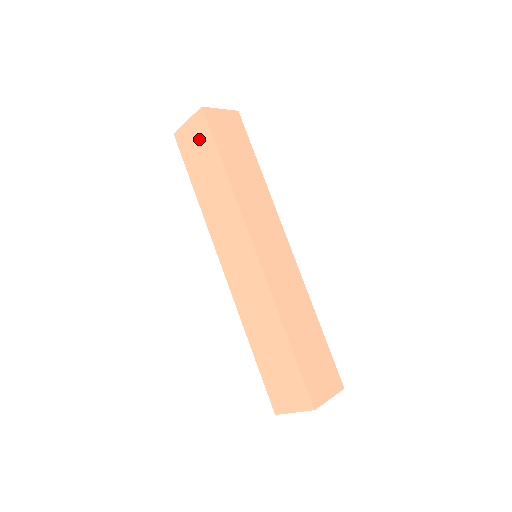
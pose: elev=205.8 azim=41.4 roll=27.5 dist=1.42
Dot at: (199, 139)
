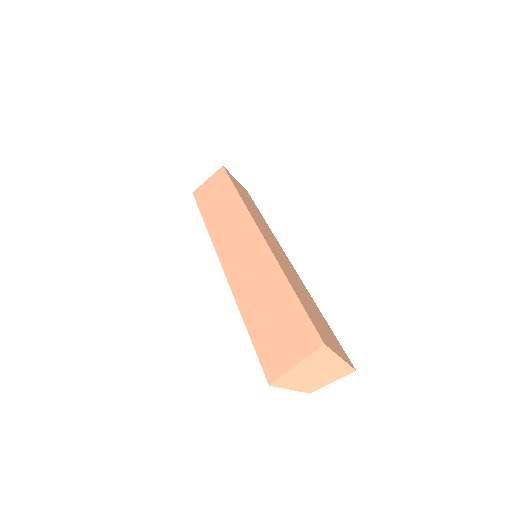
Dot at: (216, 184)
